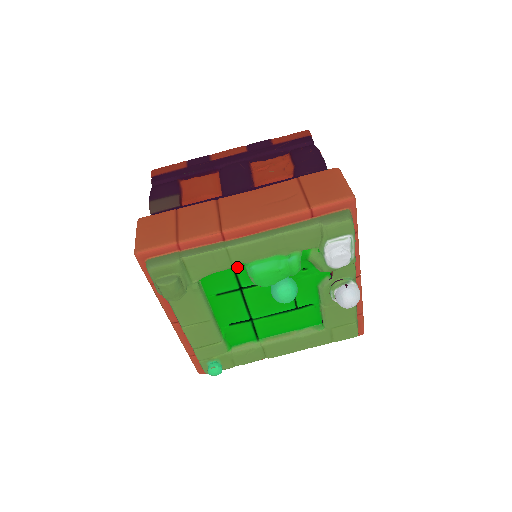
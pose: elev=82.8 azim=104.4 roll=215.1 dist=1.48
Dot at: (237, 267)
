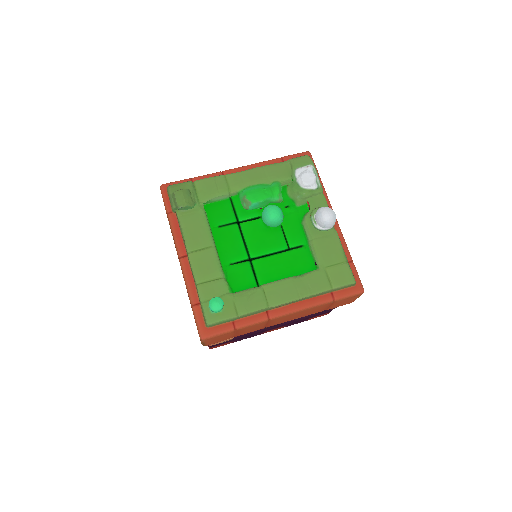
Dot at: (234, 201)
